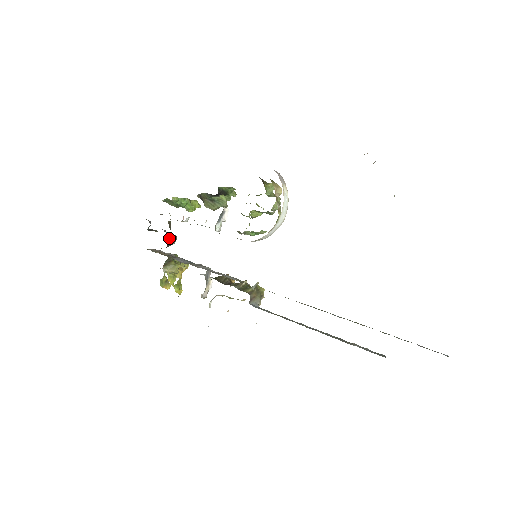
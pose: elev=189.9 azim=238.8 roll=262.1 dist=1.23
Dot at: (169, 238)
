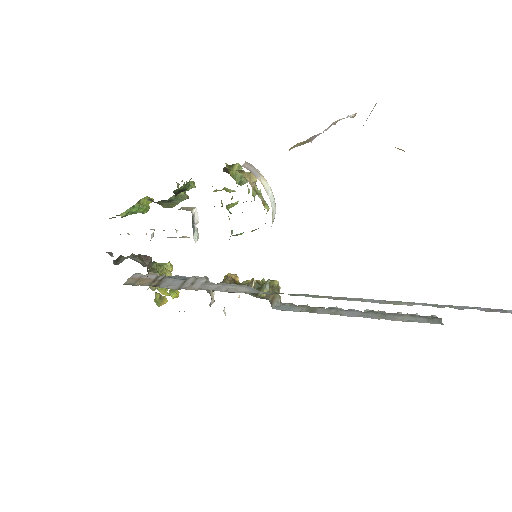
Dot at: (144, 265)
